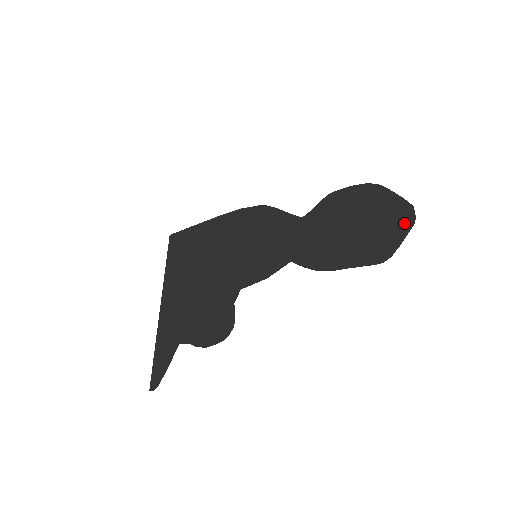
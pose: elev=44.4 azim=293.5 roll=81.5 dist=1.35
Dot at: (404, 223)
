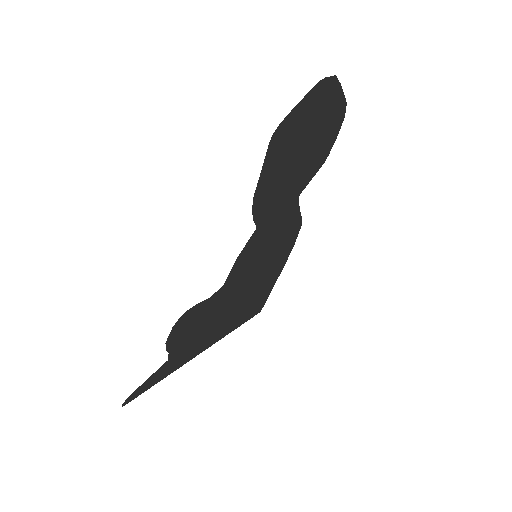
Dot at: (316, 94)
